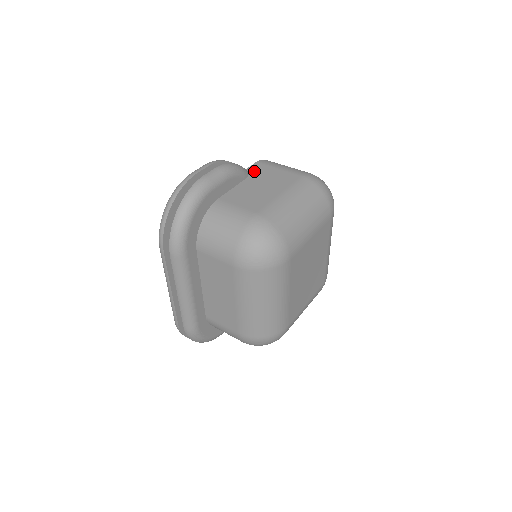
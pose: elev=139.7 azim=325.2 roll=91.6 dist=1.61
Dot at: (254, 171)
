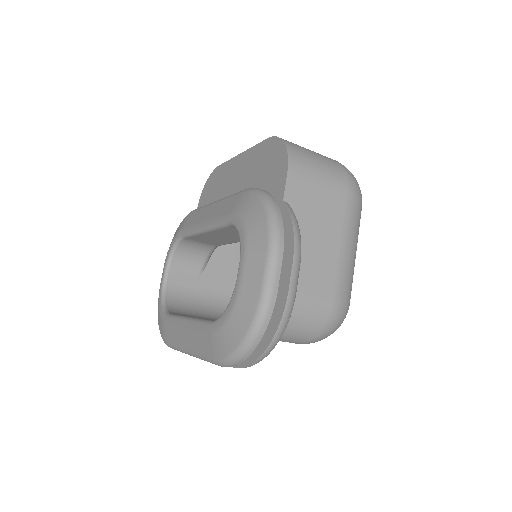
Dot at: (296, 201)
